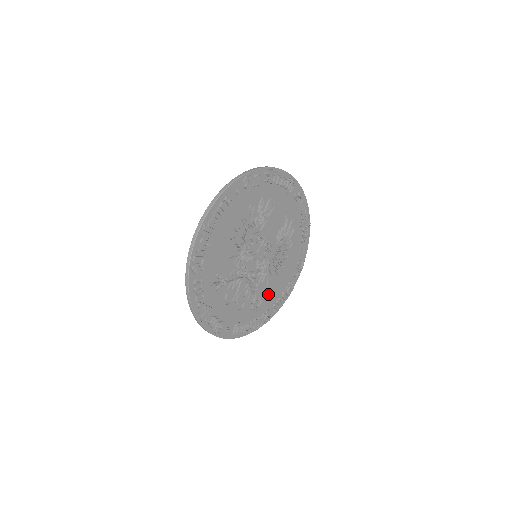
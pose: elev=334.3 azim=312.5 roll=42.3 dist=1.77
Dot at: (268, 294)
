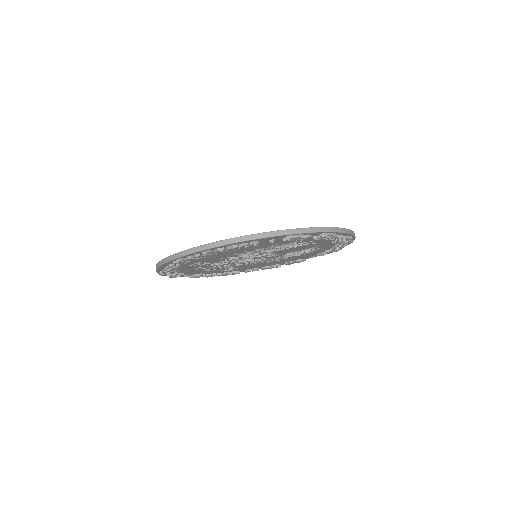
Dot at: (248, 266)
